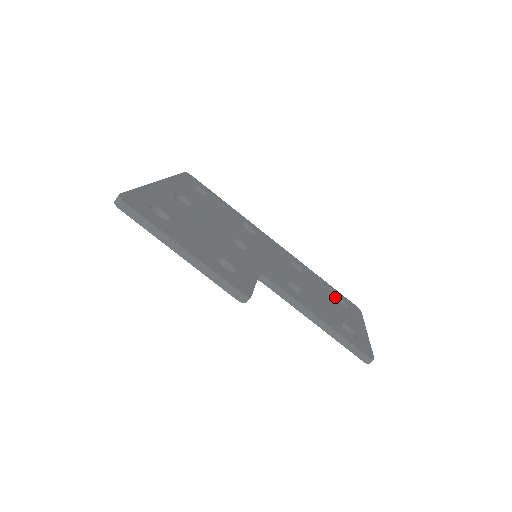
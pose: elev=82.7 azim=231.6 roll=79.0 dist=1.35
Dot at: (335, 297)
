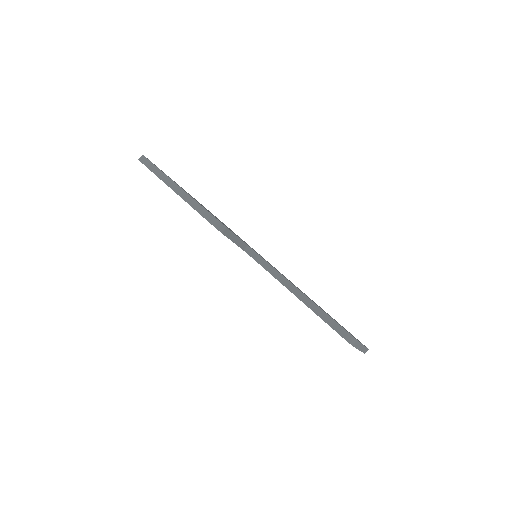
Dot at: occluded
